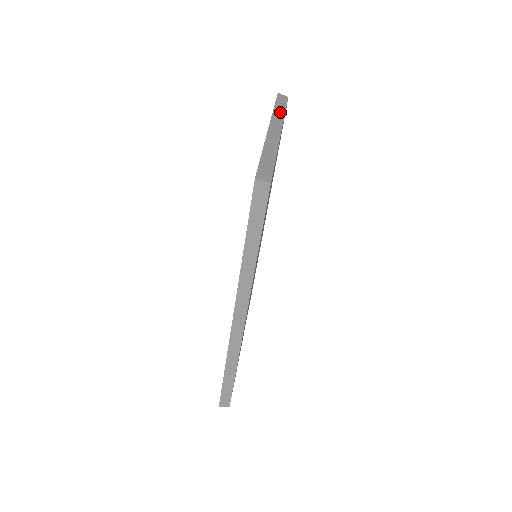
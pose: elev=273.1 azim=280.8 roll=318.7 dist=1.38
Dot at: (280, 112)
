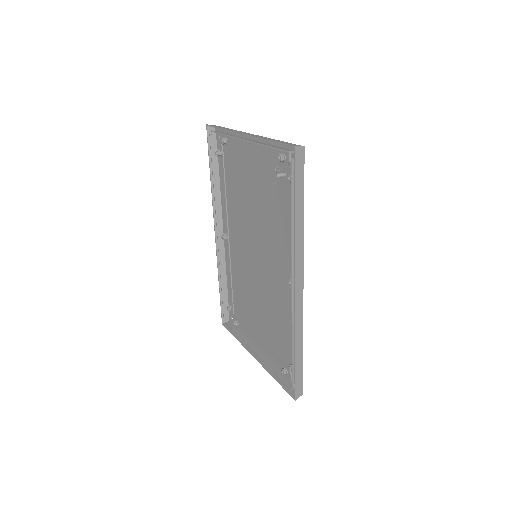
Dot at: (230, 129)
